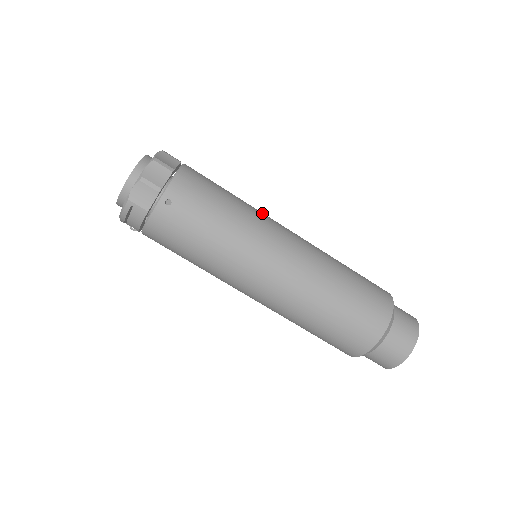
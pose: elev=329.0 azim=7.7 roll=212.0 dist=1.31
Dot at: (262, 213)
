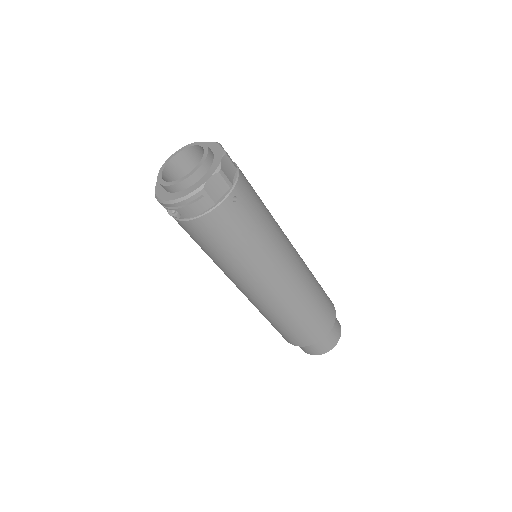
Dot at: occluded
